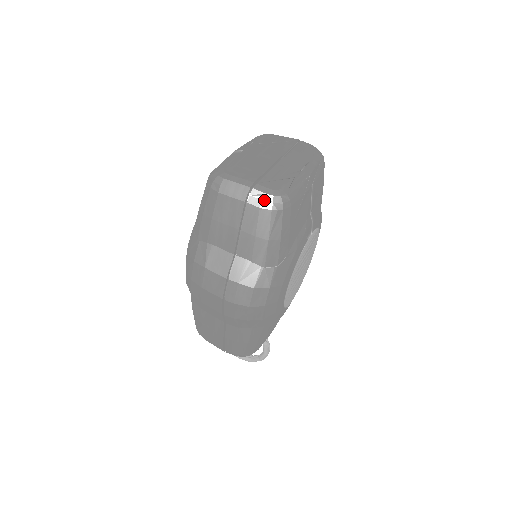
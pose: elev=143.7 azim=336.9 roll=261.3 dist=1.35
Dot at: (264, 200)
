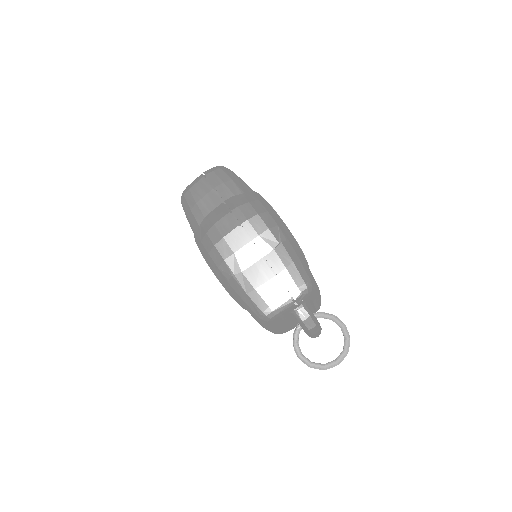
Dot at: (212, 168)
